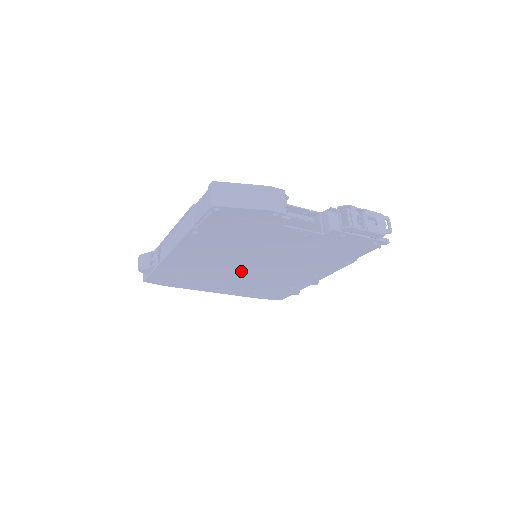
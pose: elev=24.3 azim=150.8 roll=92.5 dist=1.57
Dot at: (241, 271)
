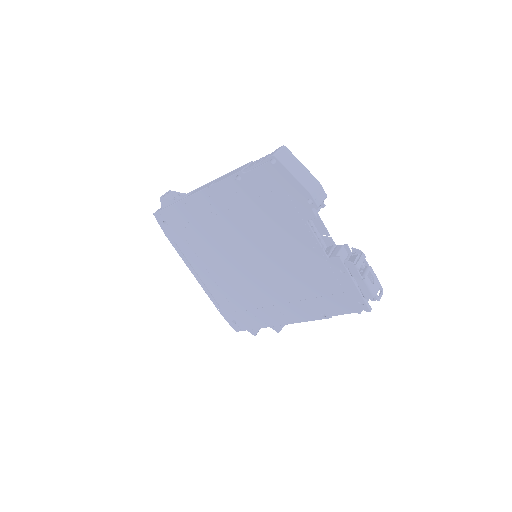
Dot at: (235, 260)
